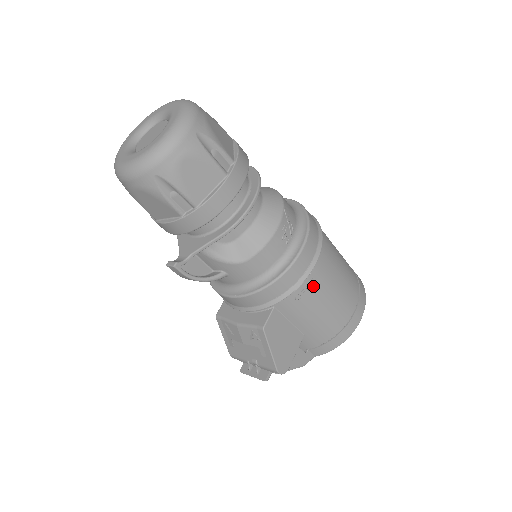
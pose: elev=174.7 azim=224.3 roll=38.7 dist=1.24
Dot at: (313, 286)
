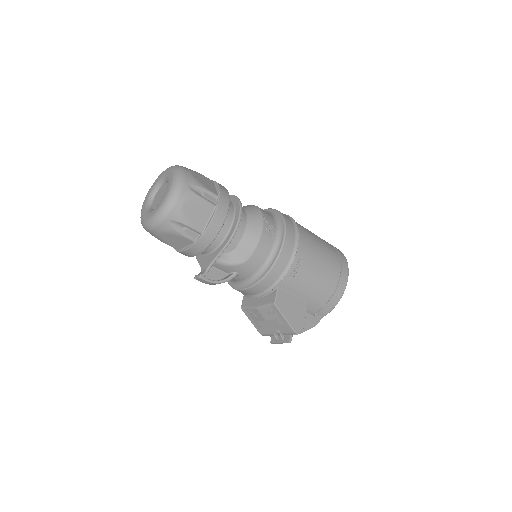
Dot at: (301, 264)
